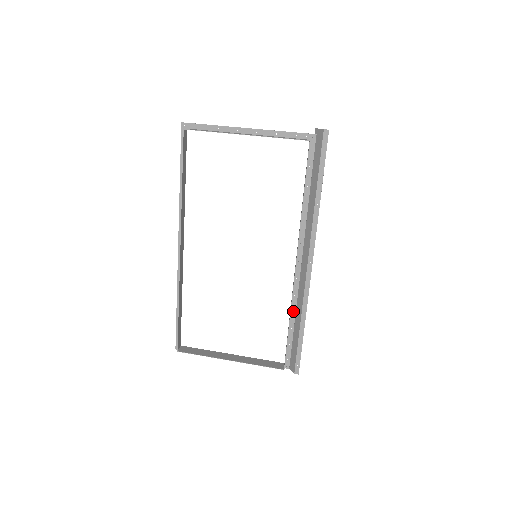
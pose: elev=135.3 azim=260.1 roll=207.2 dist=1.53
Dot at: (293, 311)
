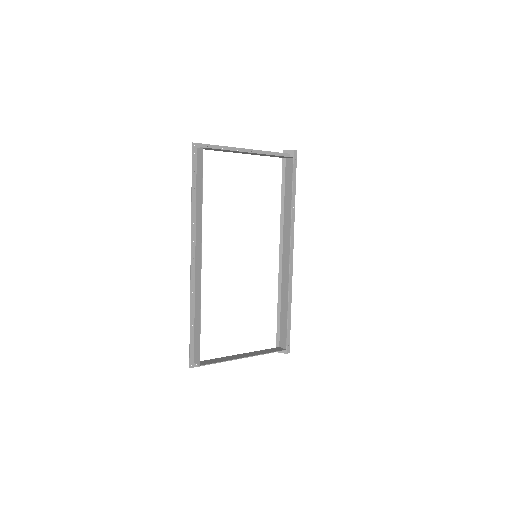
Dot at: (283, 298)
